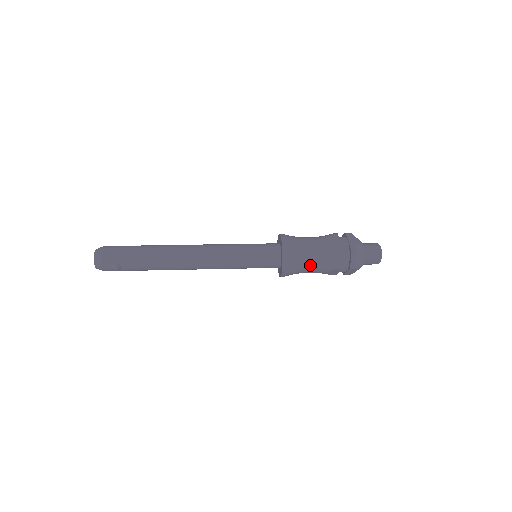
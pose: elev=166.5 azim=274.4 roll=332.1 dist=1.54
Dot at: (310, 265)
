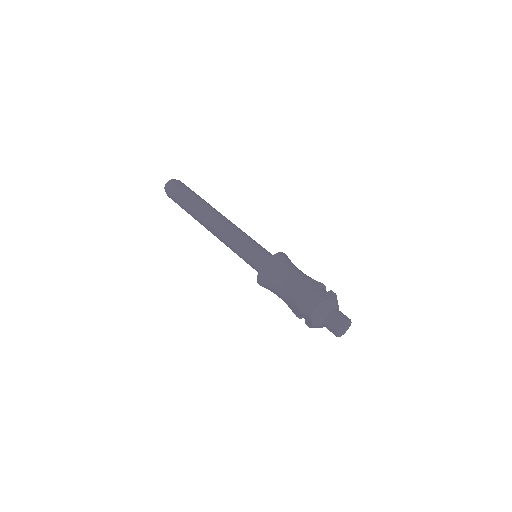
Dot at: (281, 287)
